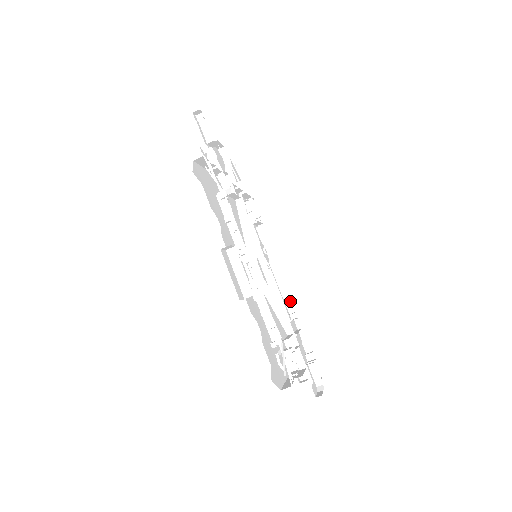
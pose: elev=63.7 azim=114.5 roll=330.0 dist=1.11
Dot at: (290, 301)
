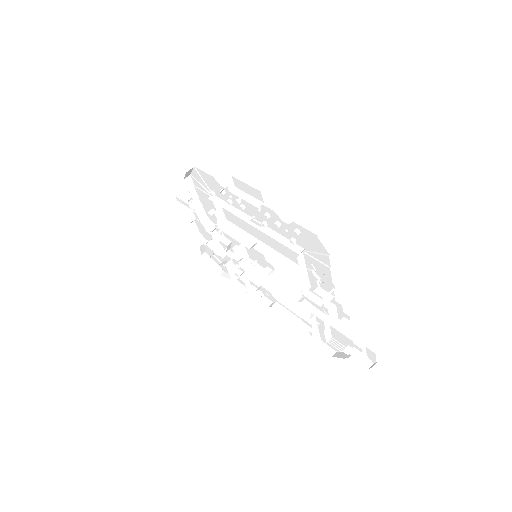
Dot at: (305, 324)
